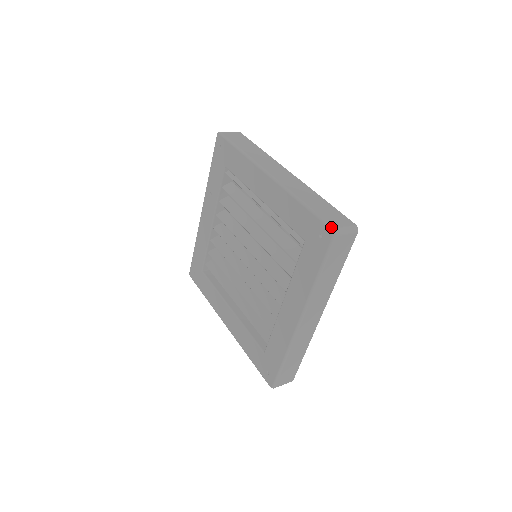
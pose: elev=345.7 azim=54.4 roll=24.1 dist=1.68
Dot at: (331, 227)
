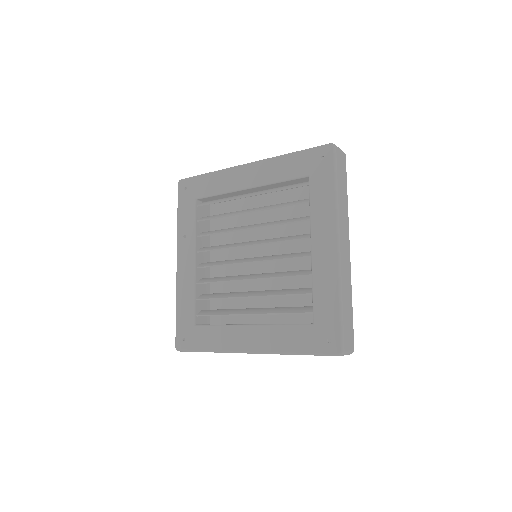
Dot at: (328, 144)
